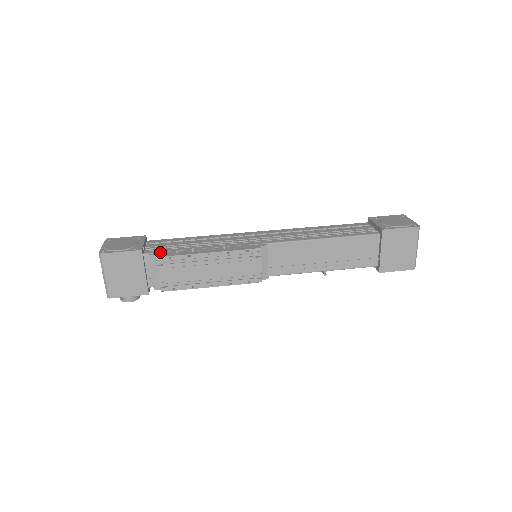
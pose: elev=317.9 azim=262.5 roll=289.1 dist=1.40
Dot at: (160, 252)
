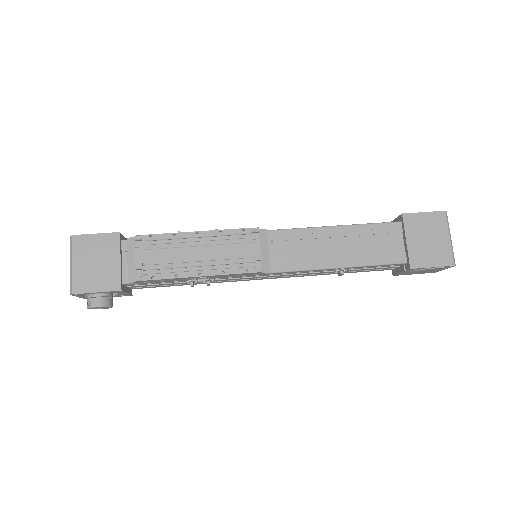
Dot at: occluded
